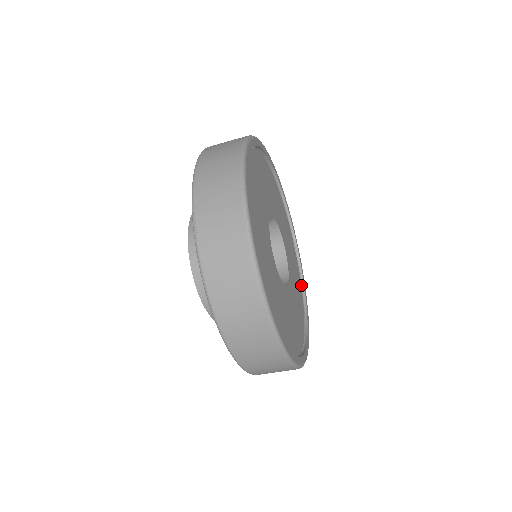
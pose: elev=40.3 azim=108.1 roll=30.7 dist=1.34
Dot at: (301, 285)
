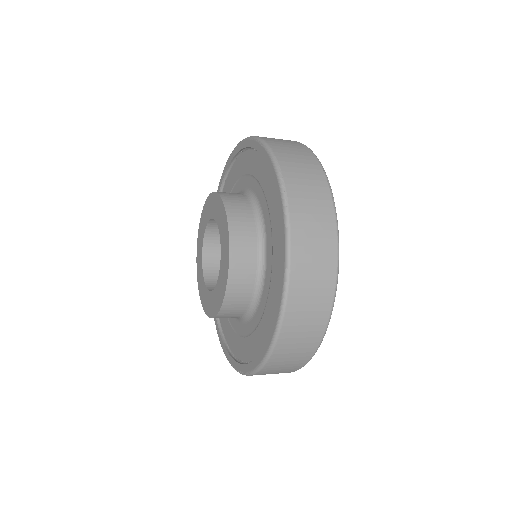
Dot at: occluded
